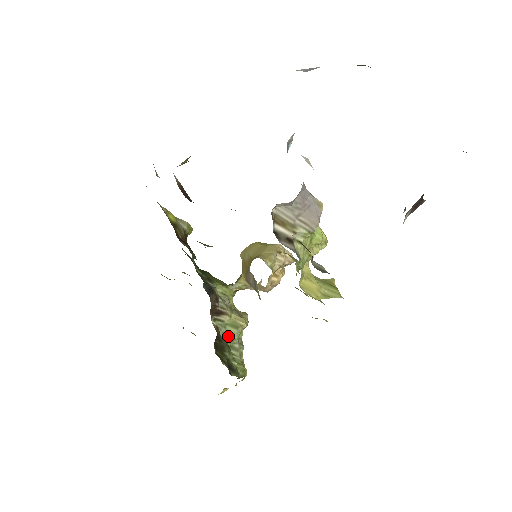
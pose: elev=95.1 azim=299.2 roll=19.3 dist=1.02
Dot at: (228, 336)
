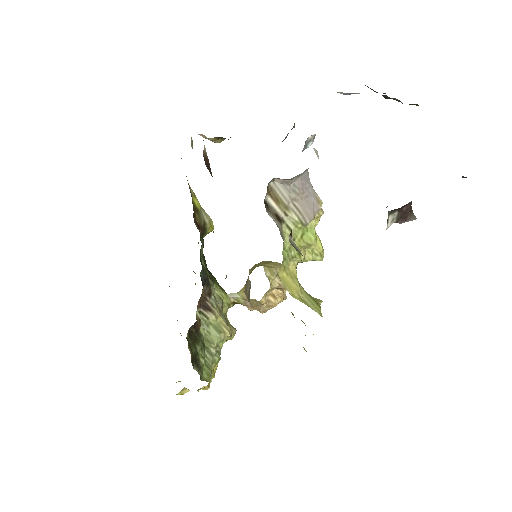
Dot at: (208, 336)
